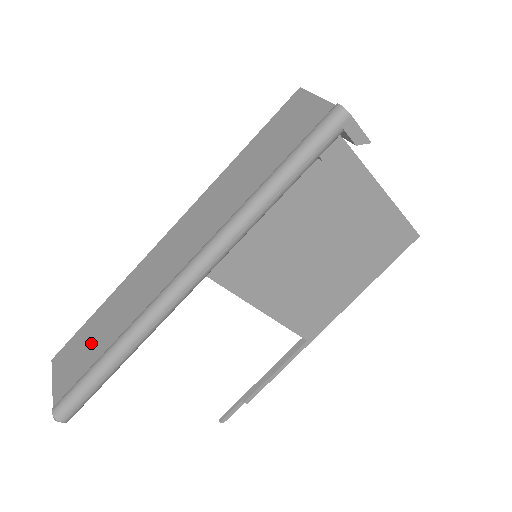
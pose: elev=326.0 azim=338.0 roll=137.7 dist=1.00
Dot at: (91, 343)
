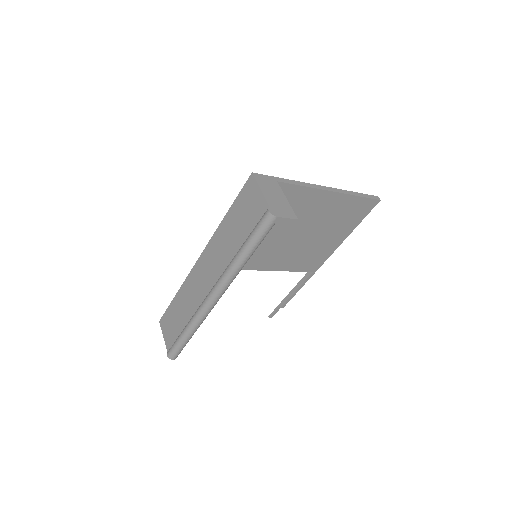
Dot at: (176, 320)
